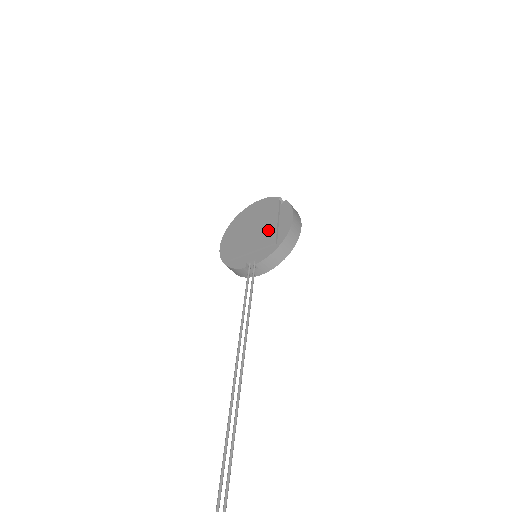
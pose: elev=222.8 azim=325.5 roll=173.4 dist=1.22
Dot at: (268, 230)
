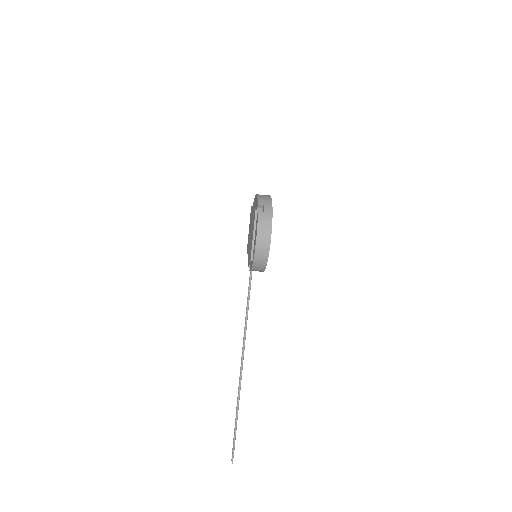
Dot at: (251, 242)
